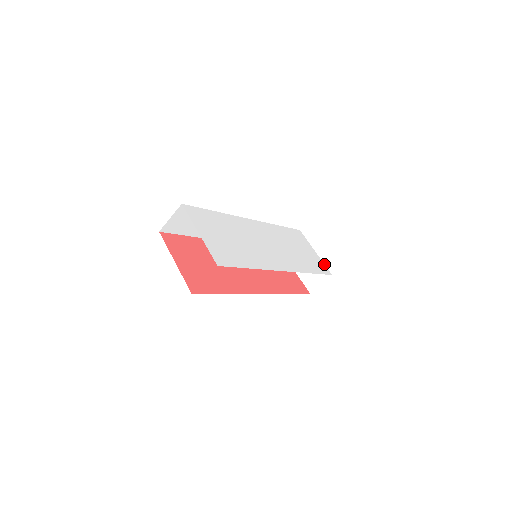
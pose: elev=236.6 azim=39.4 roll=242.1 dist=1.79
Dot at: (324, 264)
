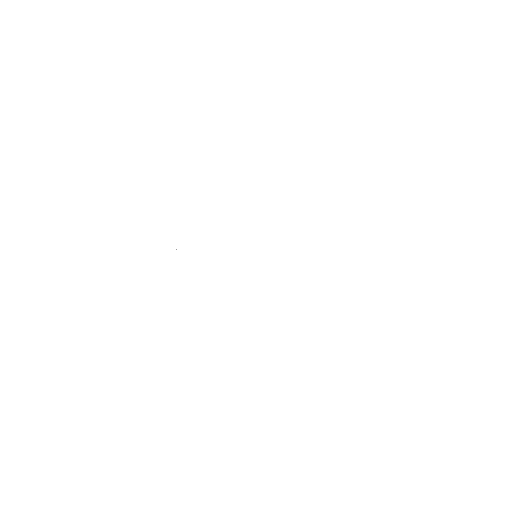
Dot at: (368, 222)
